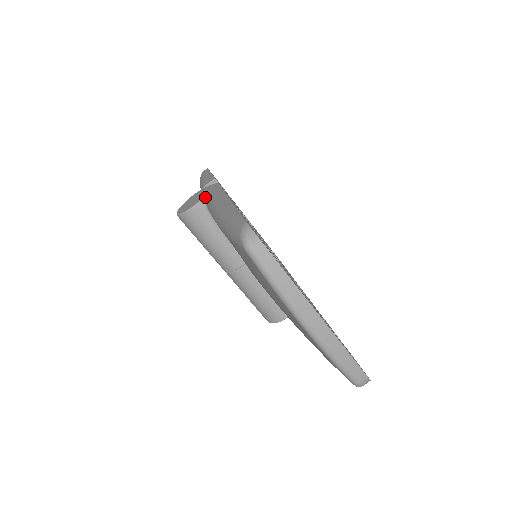
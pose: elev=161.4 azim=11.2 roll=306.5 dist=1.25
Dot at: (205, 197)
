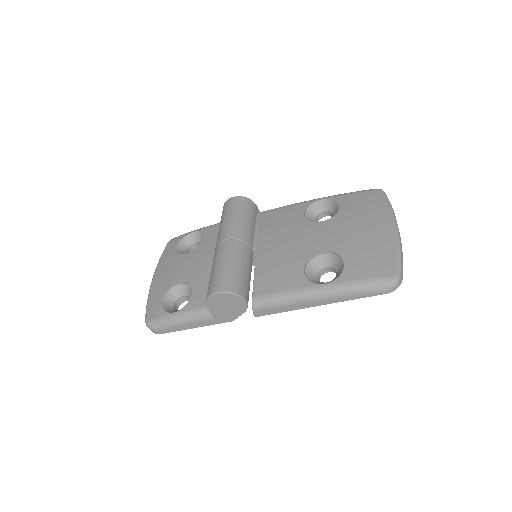
Dot at: (259, 211)
